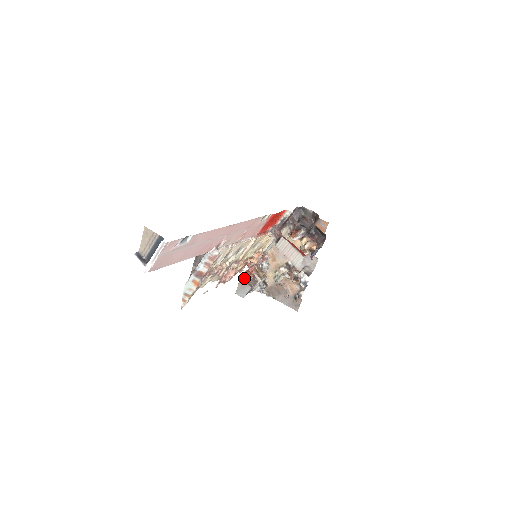
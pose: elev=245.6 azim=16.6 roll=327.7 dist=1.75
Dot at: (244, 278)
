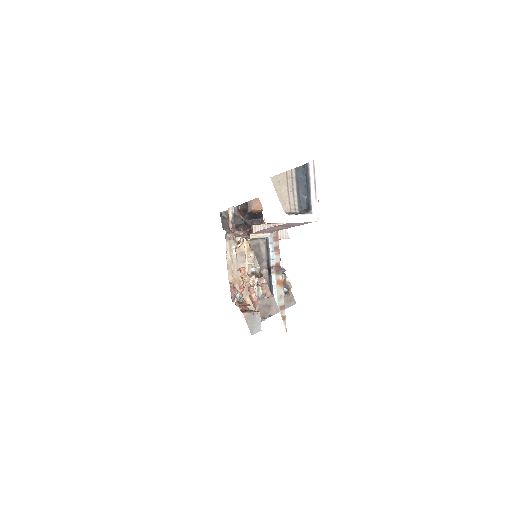
Dot at: (245, 312)
